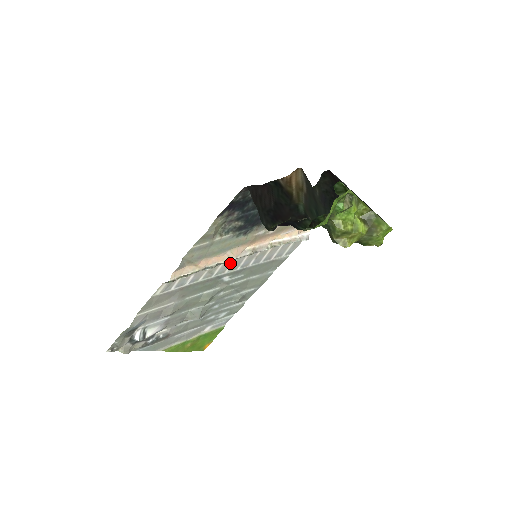
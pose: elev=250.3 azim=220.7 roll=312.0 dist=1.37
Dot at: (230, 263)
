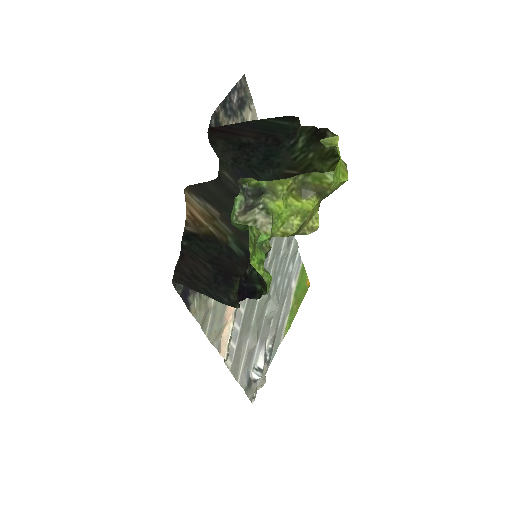
Dot at: occluded
